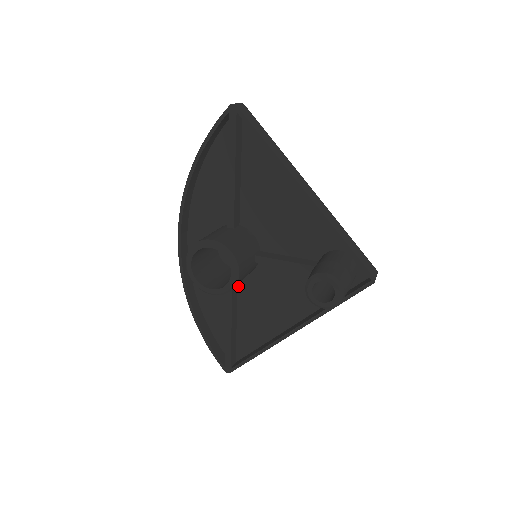
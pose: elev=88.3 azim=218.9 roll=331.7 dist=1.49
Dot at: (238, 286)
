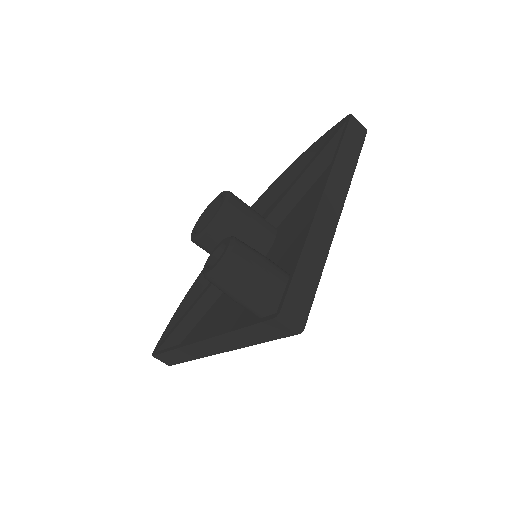
Dot at: occluded
